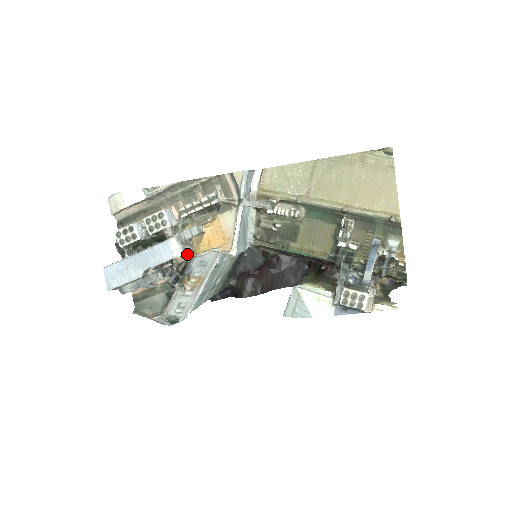
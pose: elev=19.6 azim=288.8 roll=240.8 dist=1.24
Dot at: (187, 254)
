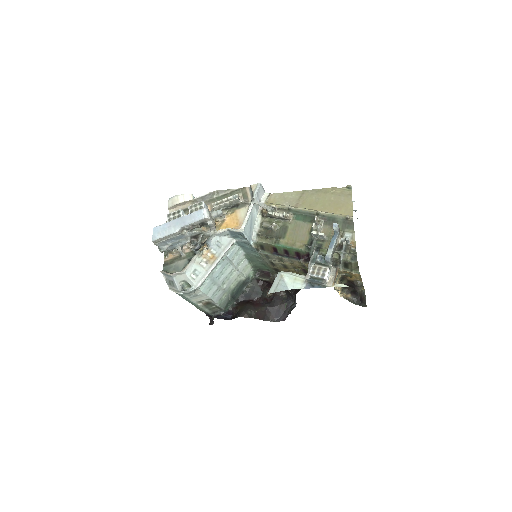
Dot at: (211, 222)
